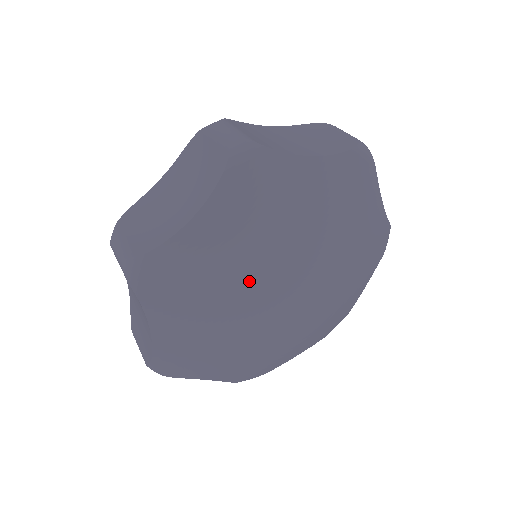
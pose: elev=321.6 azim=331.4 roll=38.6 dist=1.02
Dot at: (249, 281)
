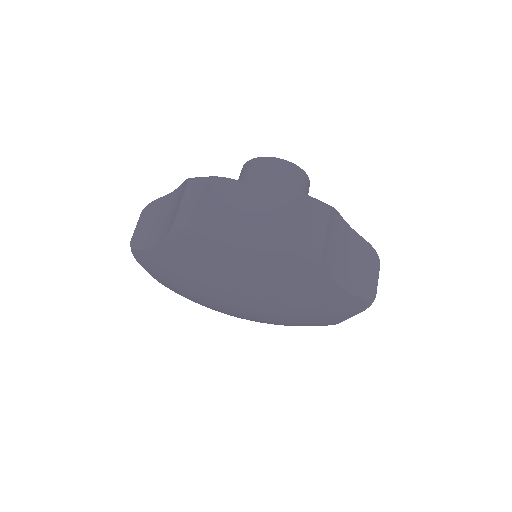
Dot at: (231, 289)
